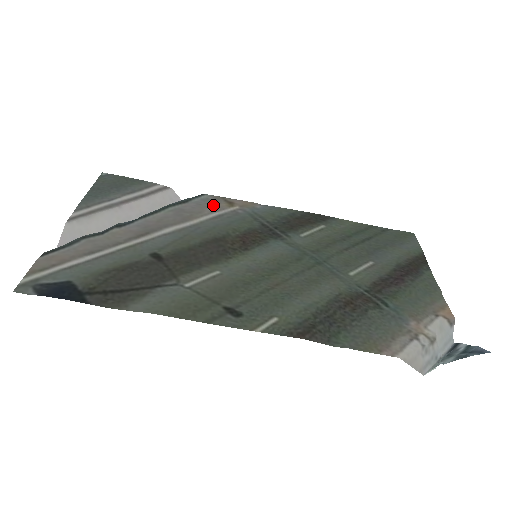
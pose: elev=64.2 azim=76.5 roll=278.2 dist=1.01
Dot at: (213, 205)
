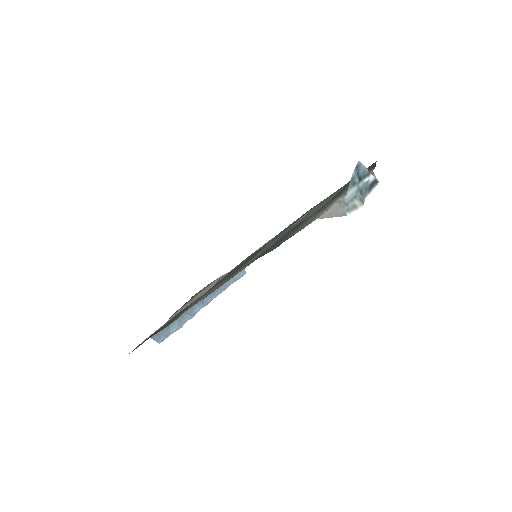
Dot at: occluded
